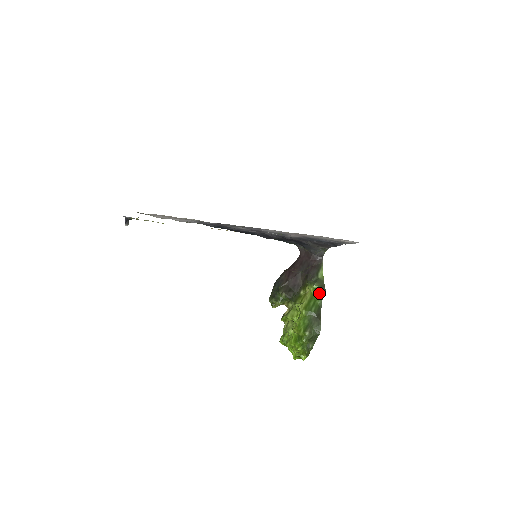
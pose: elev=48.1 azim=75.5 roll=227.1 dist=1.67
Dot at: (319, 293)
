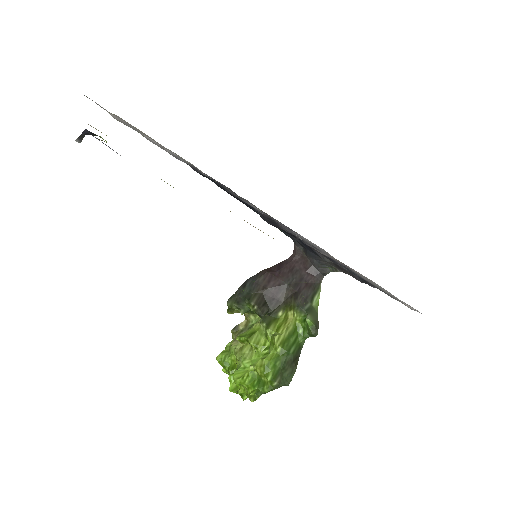
Dot at: (308, 330)
